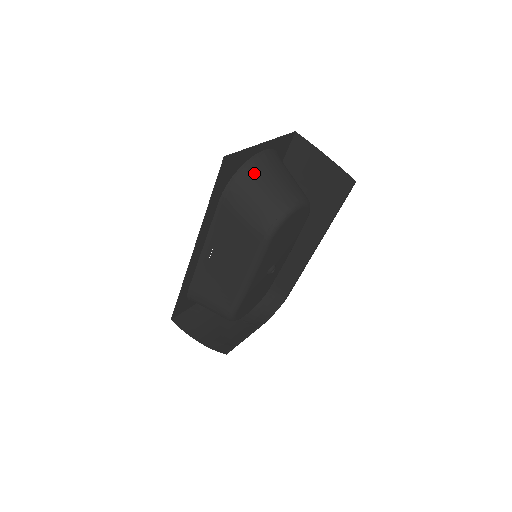
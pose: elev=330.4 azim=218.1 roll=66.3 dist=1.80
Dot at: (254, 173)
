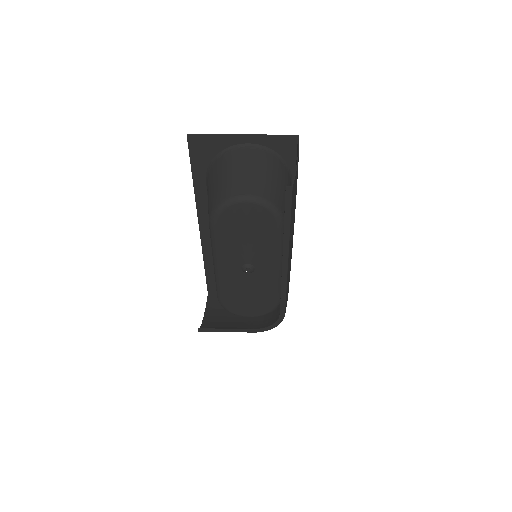
Dot at: (225, 160)
